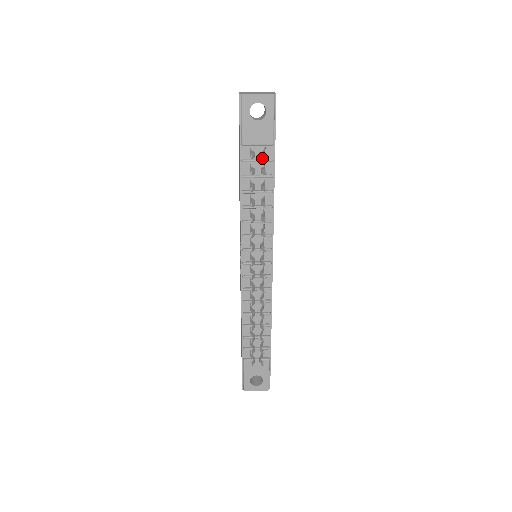
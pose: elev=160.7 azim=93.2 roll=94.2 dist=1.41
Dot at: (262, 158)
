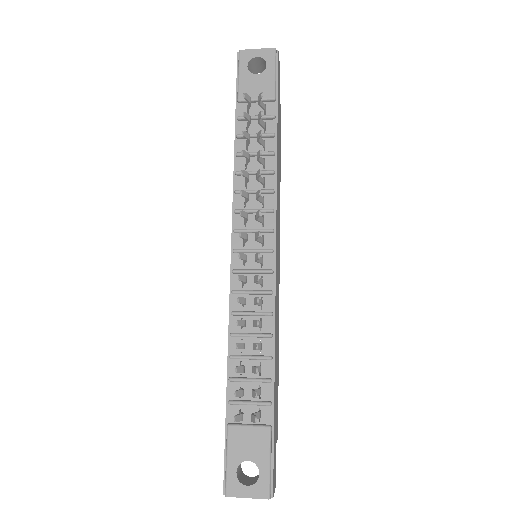
Dot at: (262, 116)
